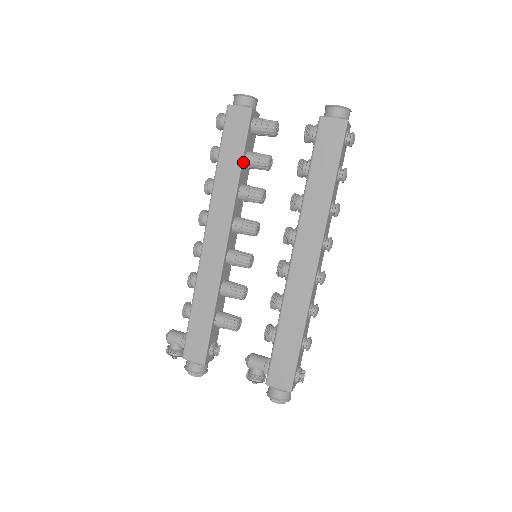
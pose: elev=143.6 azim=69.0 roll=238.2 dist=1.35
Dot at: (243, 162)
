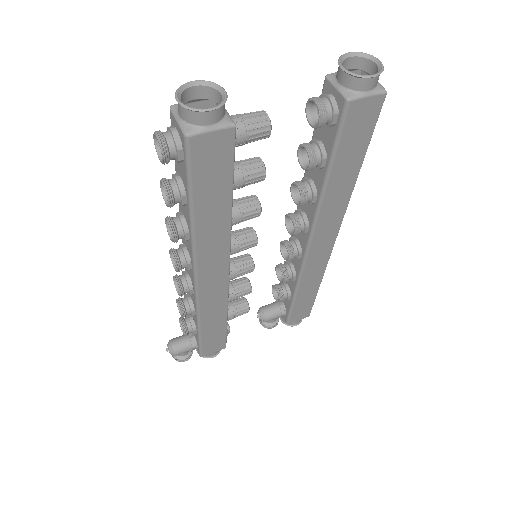
Dot at: (230, 194)
